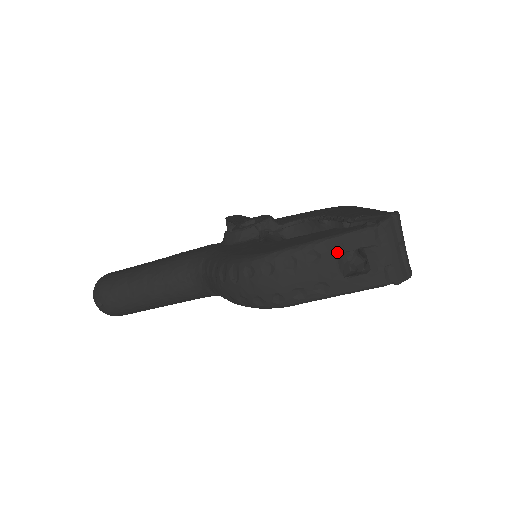
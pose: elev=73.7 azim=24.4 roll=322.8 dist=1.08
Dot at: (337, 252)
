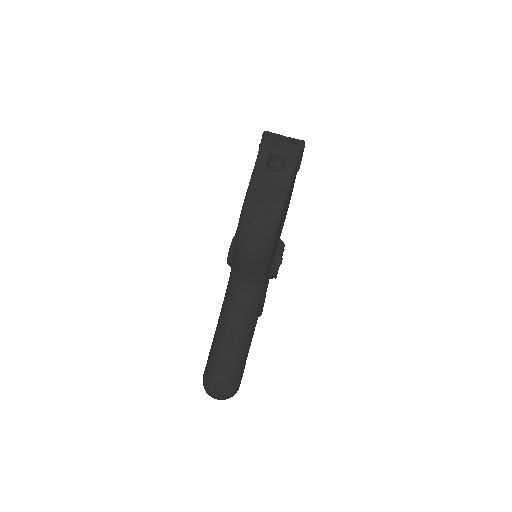
Dot at: (264, 166)
